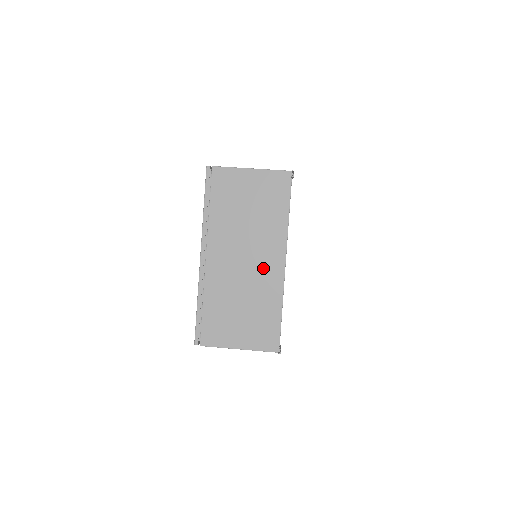
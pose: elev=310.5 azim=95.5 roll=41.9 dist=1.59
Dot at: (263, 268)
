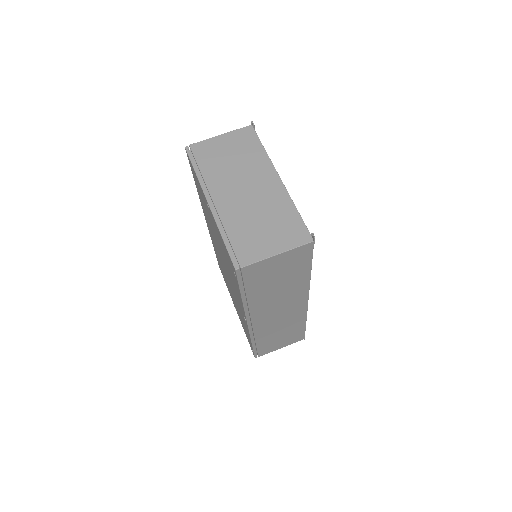
Dot at: (264, 189)
